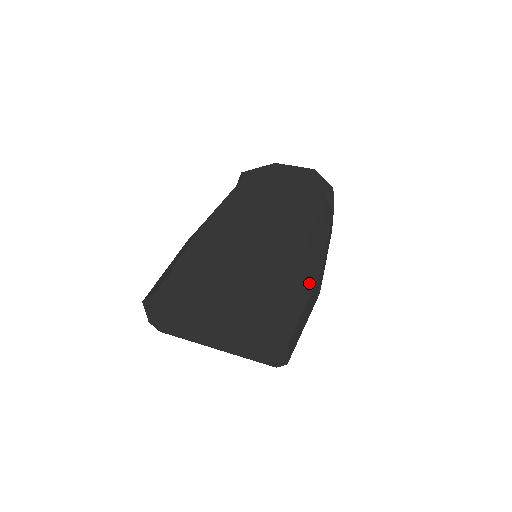
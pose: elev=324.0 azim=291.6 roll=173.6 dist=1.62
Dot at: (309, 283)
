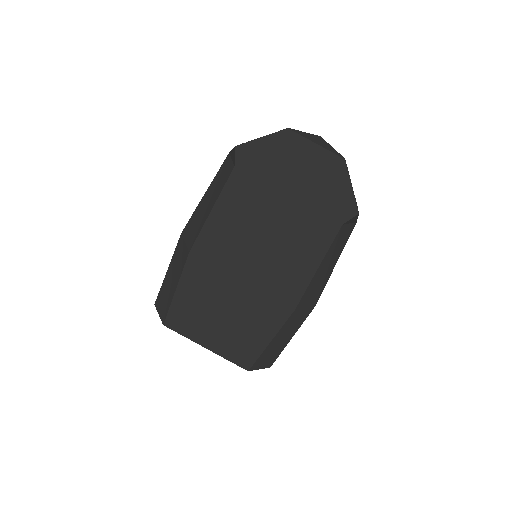
Dot at: (298, 325)
